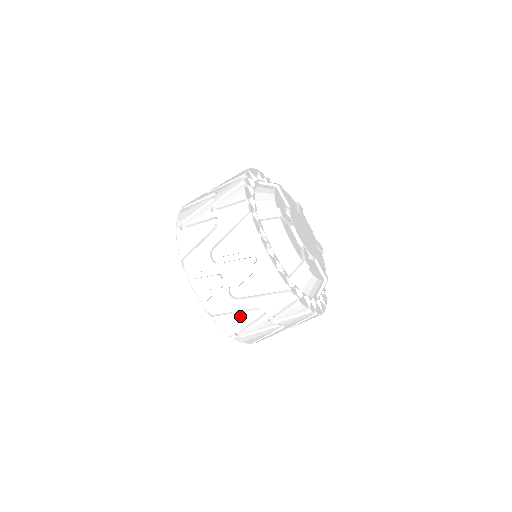
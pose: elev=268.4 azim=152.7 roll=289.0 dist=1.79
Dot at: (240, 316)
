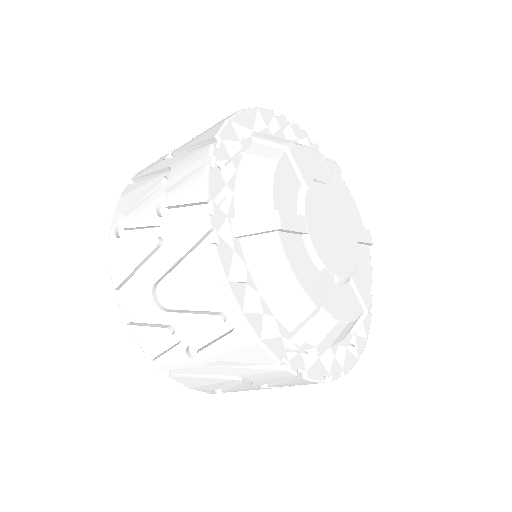
Dot at: (212, 381)
